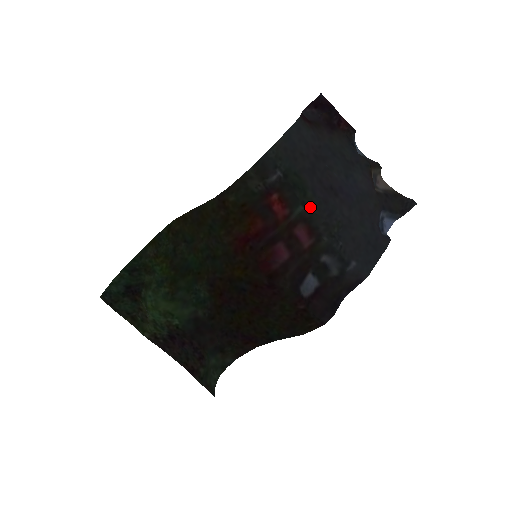
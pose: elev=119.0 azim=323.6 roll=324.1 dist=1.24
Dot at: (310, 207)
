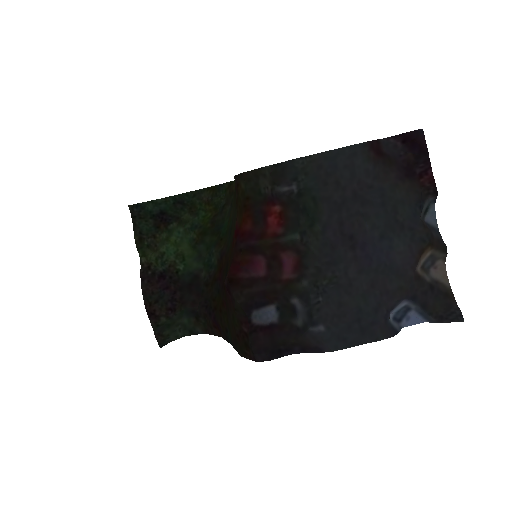
Dot at: (310, 241)
